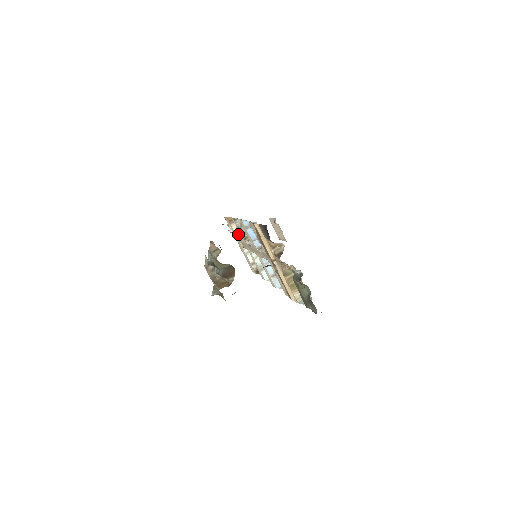
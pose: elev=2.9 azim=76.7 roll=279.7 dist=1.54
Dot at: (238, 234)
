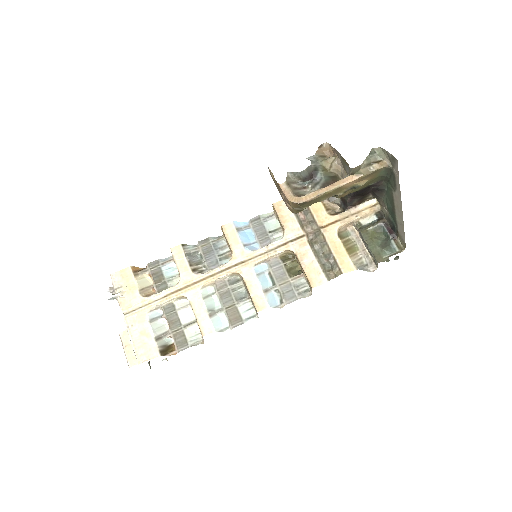
Dot at: (144, 291)
